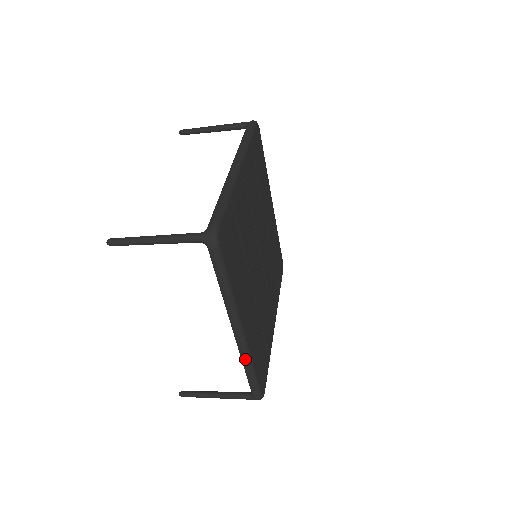
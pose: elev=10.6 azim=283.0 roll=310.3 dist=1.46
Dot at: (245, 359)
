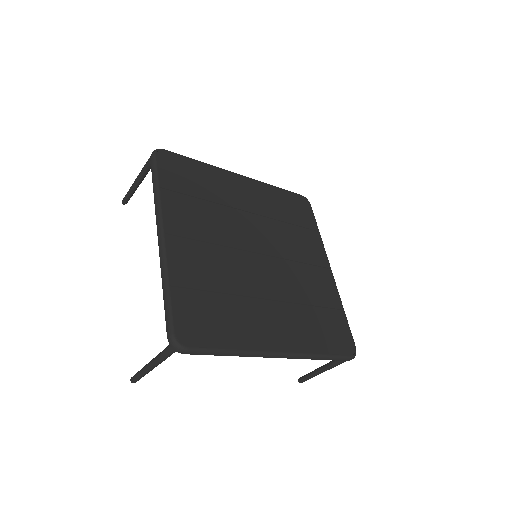
Dot at: occluded
